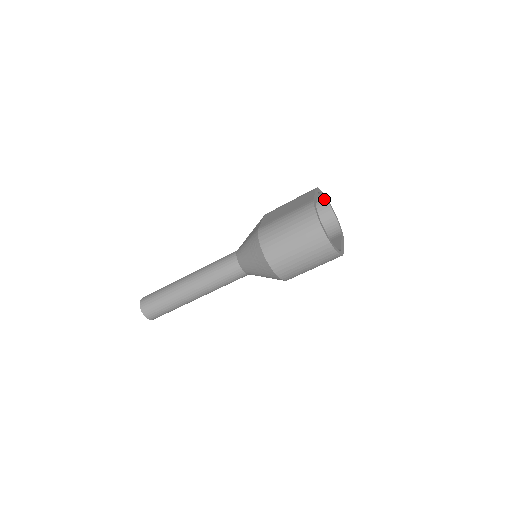
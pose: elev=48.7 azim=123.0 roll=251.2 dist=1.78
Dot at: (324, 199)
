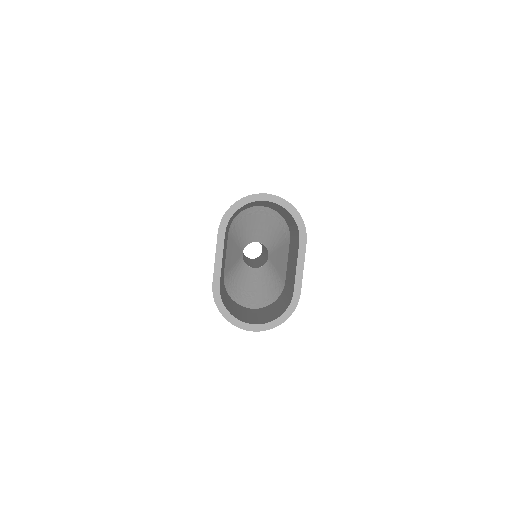
Dot at: occluded
